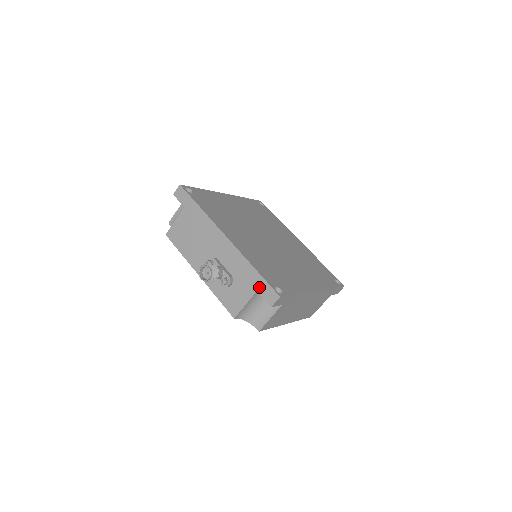
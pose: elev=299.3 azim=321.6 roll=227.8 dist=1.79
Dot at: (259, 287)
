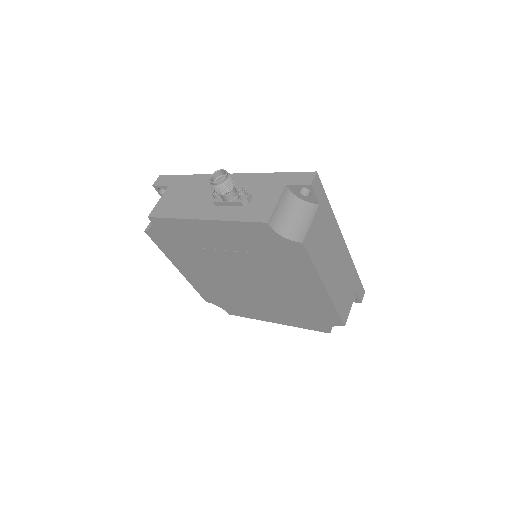
Dot at: (287, 180)
